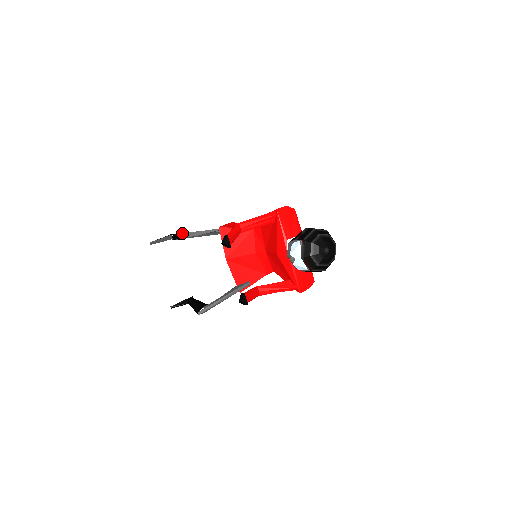
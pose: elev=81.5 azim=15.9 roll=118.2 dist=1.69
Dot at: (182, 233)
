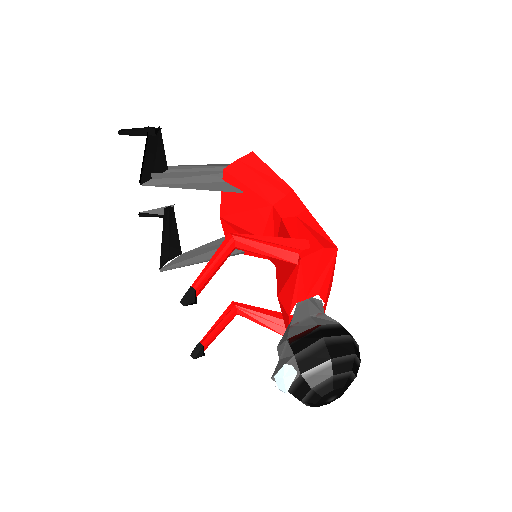
Dot at: (164, 152)
